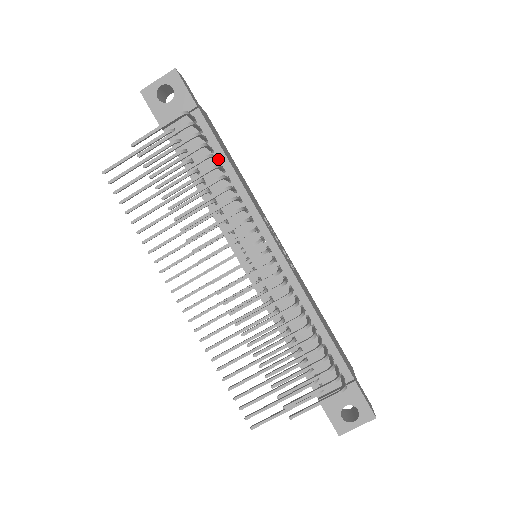
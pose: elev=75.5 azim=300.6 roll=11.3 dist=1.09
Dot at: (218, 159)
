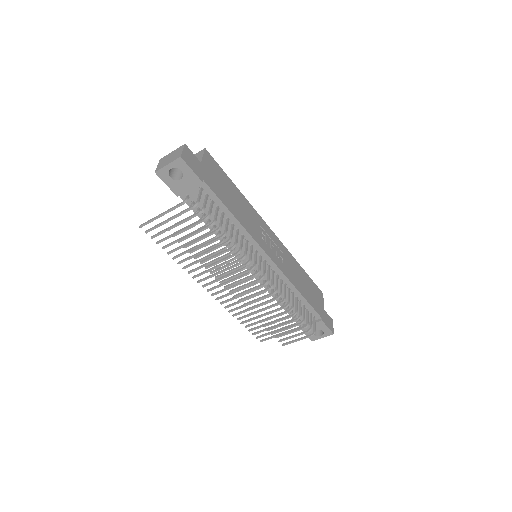
Dot at: (223, 214)
